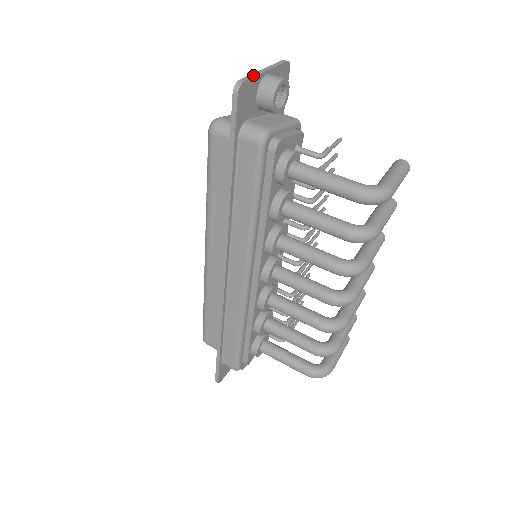
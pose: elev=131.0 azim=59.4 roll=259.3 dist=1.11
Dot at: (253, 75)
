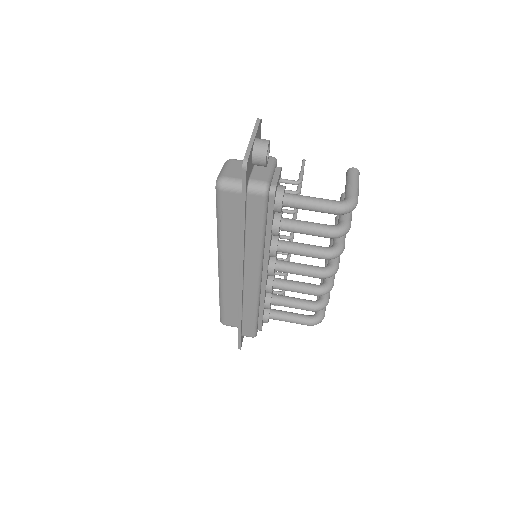
Dot at: (249, 148)
